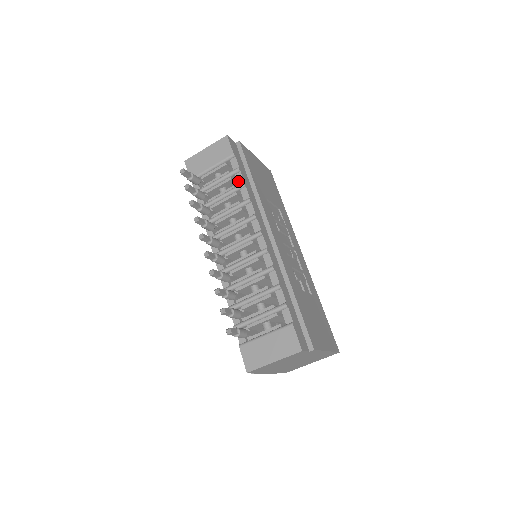
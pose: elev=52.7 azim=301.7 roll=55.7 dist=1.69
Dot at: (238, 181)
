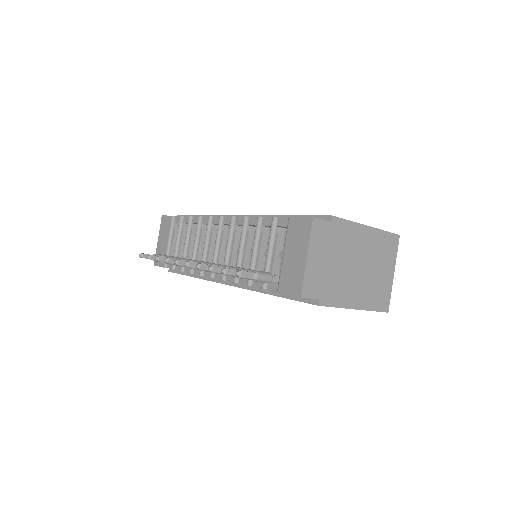
Dot at: (187, 222)
